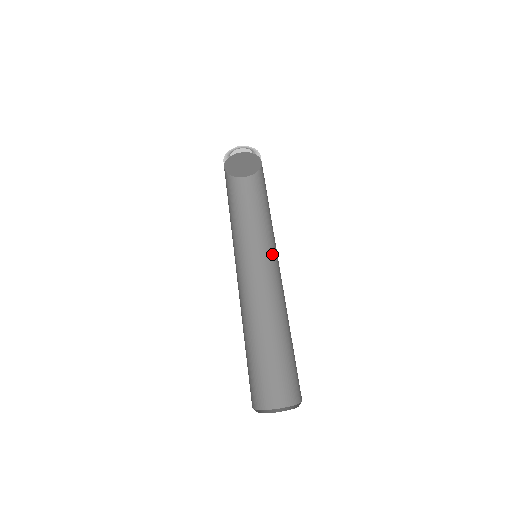
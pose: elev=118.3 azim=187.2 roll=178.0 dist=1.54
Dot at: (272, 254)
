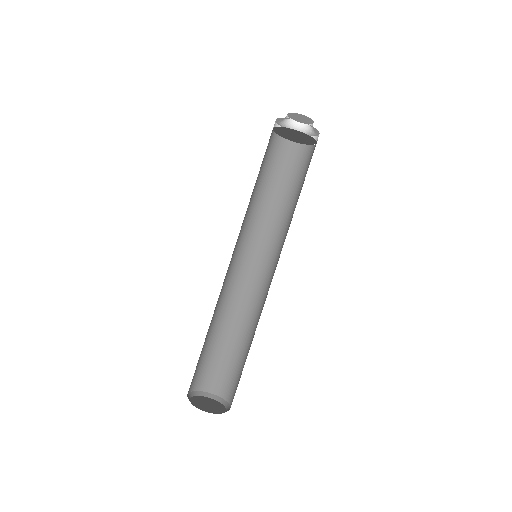
Dot at: (274, 255)
